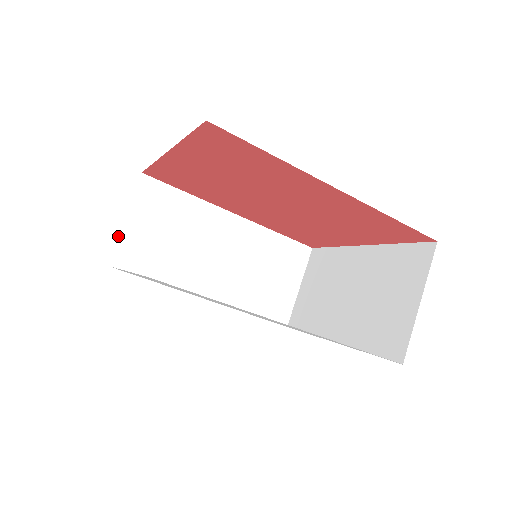
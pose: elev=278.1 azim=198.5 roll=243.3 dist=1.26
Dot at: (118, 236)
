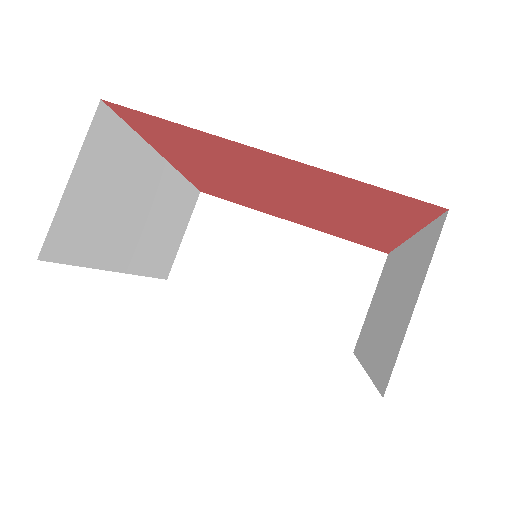
Dot at: (57, 209)
